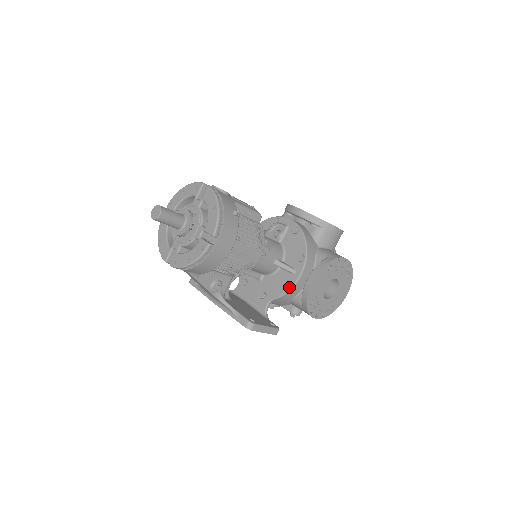
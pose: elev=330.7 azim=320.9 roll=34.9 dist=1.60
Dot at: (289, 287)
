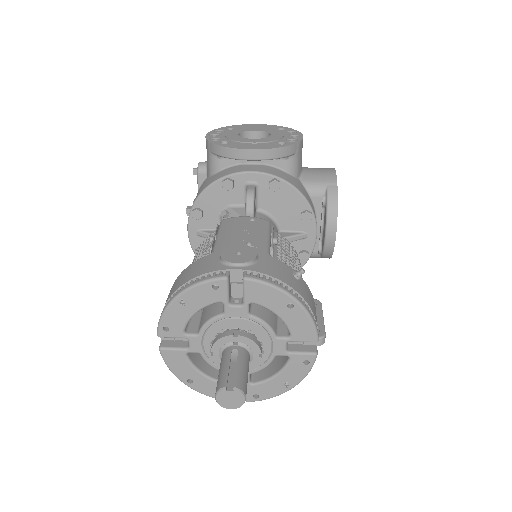
Dot at: (308, 256)
